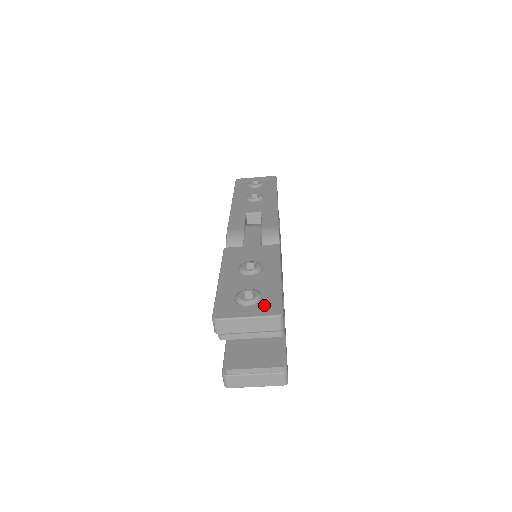
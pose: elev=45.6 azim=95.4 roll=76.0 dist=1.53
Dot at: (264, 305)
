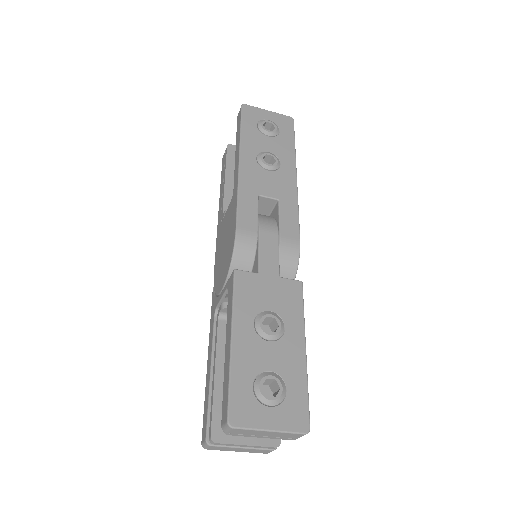
Dot at: (289, 410)
